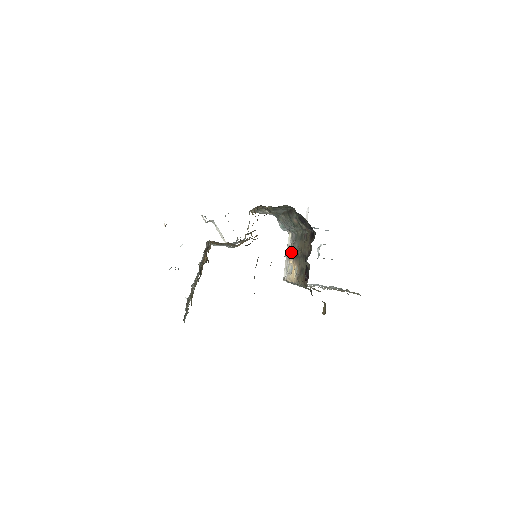
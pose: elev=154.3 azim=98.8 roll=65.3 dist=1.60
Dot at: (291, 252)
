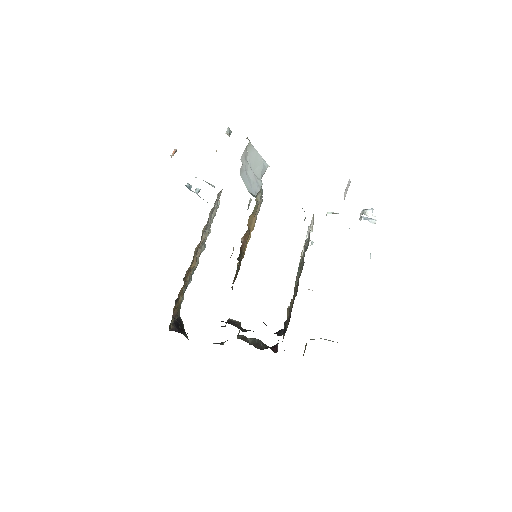
Dot at: occluded
